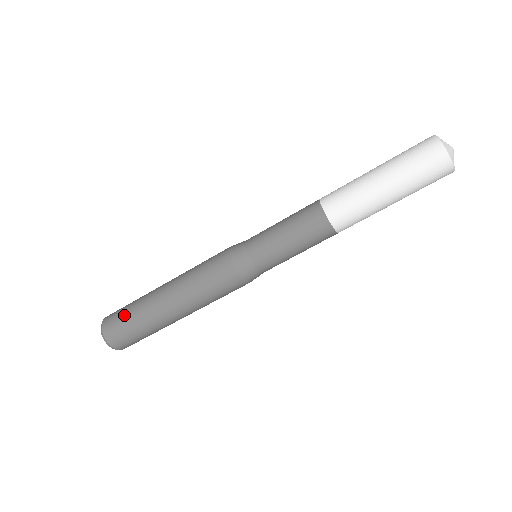
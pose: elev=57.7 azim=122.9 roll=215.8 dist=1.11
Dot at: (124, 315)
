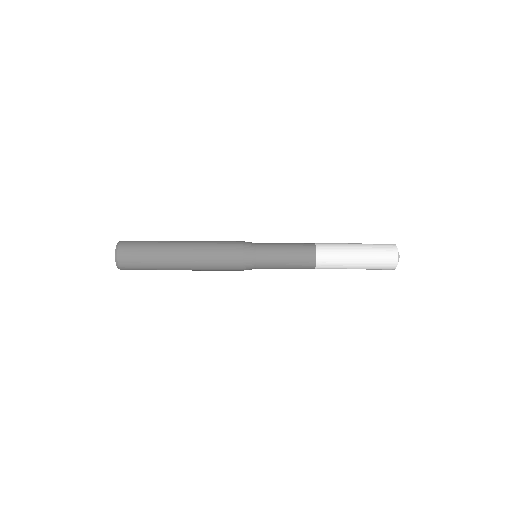
Dot at: (142, 258)
